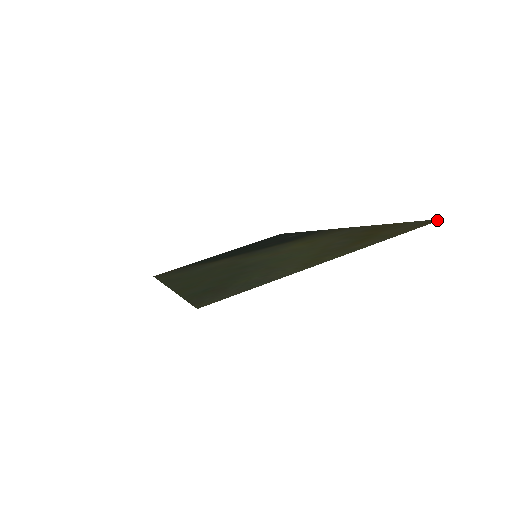
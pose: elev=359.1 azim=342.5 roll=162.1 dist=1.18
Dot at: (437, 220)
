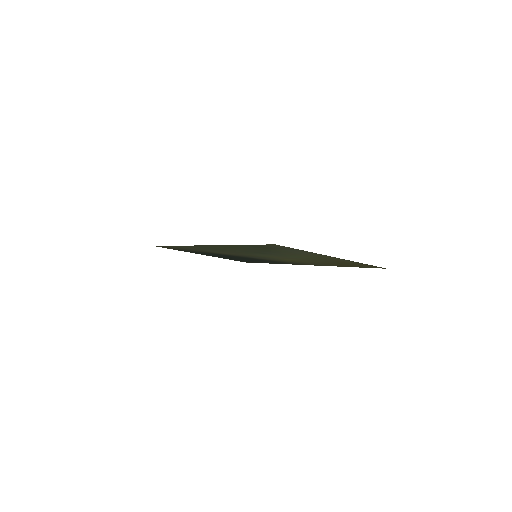
Dot at: (384, 268)
